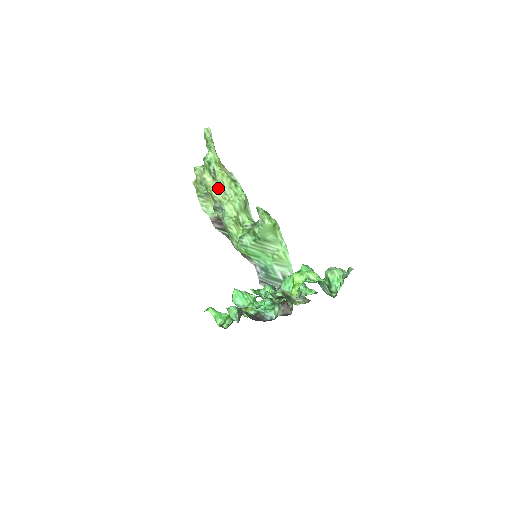
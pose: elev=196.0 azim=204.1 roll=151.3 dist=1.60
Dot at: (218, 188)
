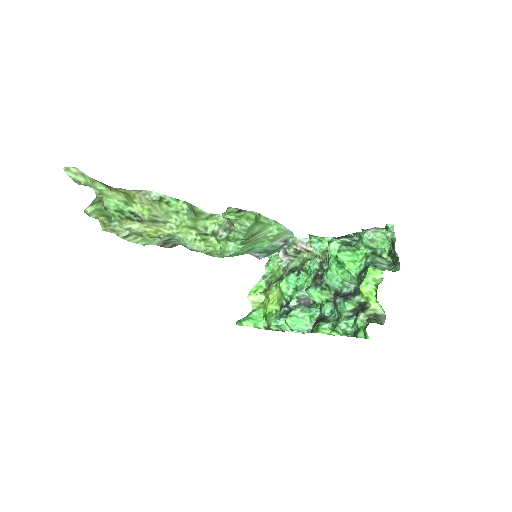
Dot at: (154, 226)
